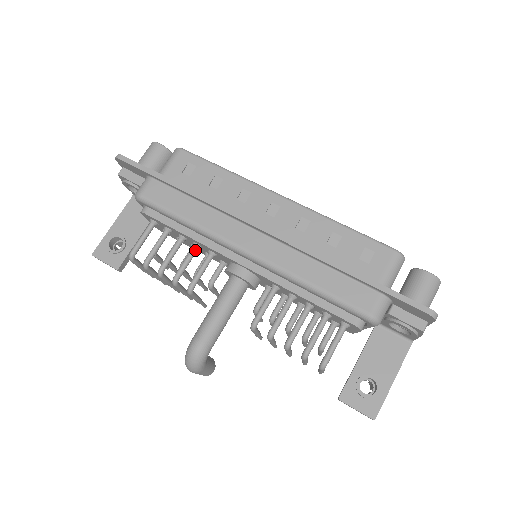
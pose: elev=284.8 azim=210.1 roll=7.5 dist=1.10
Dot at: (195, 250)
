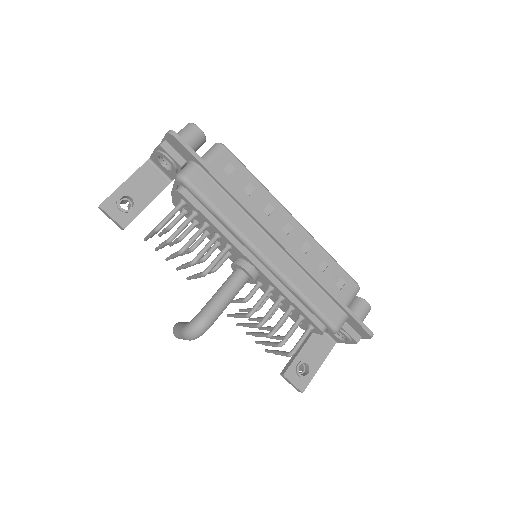
Dot at: (216, 240)
